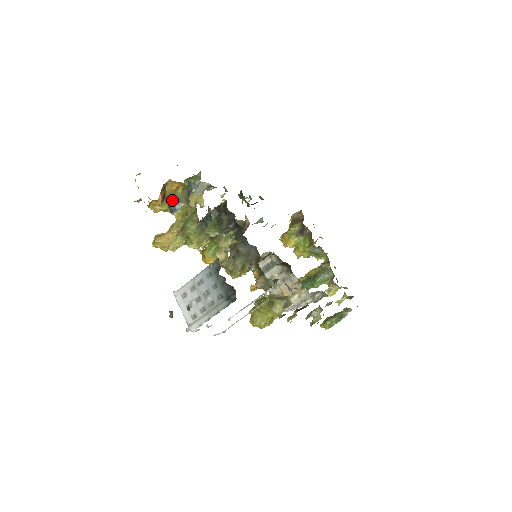
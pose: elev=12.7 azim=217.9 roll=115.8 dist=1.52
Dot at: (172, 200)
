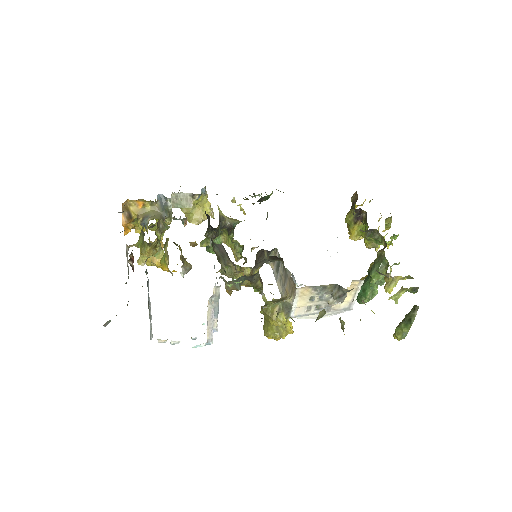
Dot at: (141, 218)
